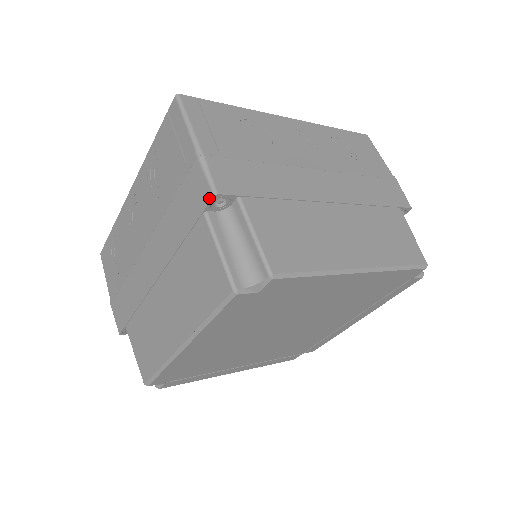
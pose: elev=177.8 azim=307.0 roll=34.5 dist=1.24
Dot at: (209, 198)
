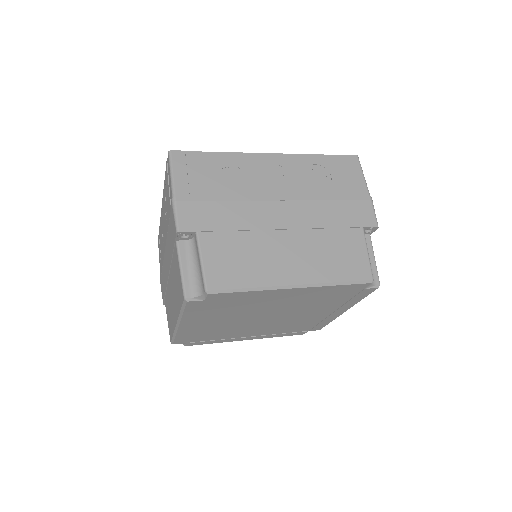
Dot at: (175, 233)
